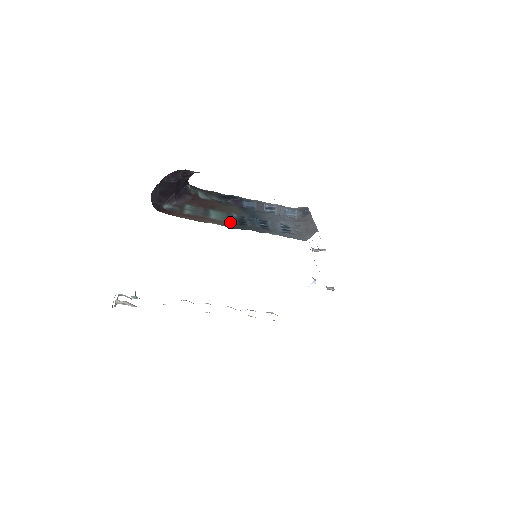
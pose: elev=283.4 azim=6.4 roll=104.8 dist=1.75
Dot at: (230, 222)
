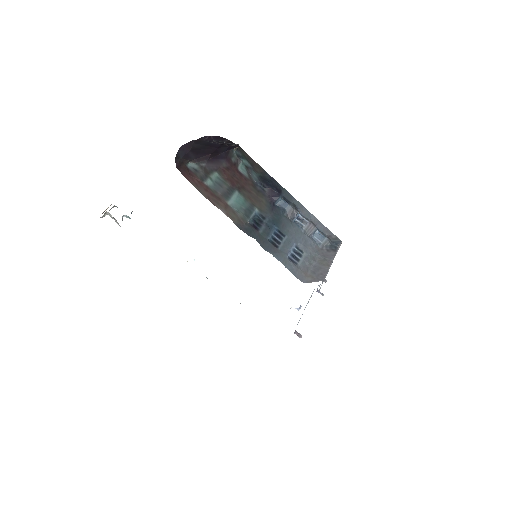
Dot at: (243, 218)
